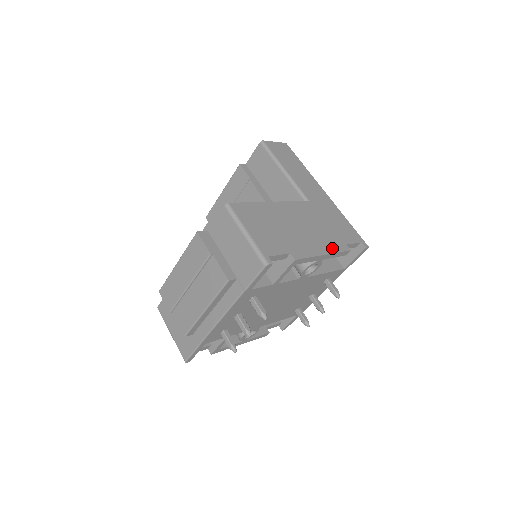
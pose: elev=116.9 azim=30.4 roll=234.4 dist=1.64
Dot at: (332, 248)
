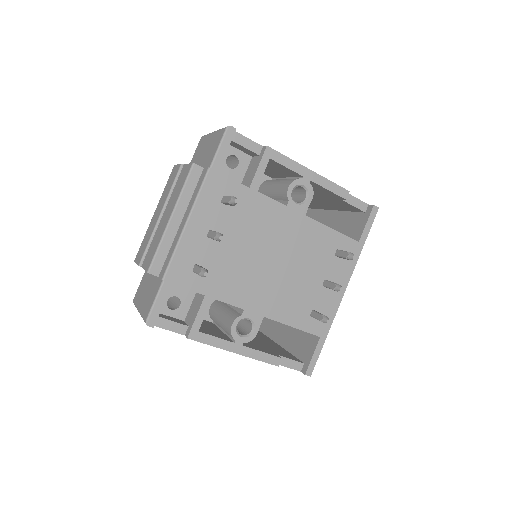
Dot at: occluded
